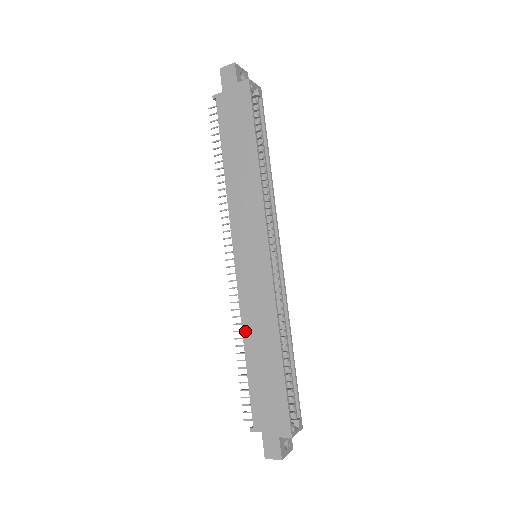
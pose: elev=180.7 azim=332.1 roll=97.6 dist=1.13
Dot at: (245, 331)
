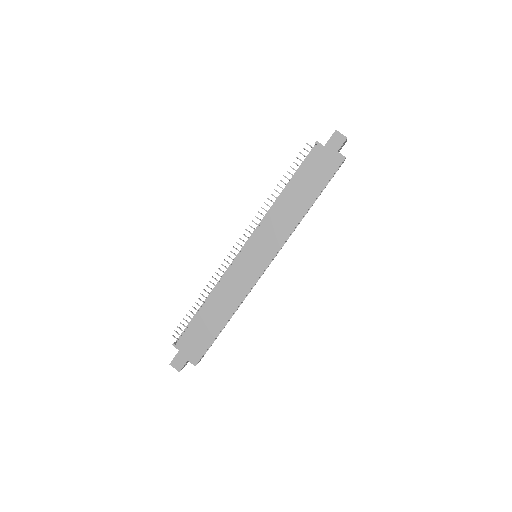
Dot at: (215, 293)
